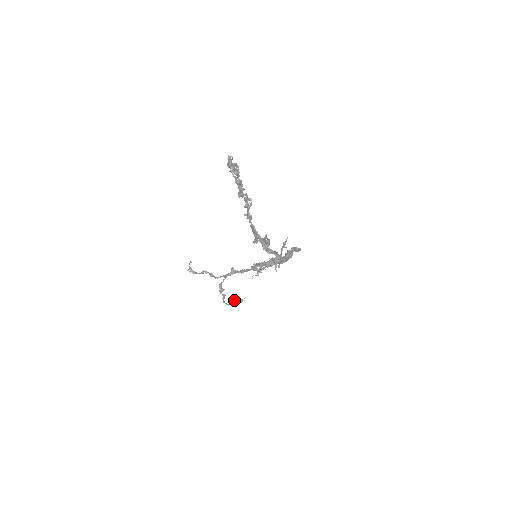
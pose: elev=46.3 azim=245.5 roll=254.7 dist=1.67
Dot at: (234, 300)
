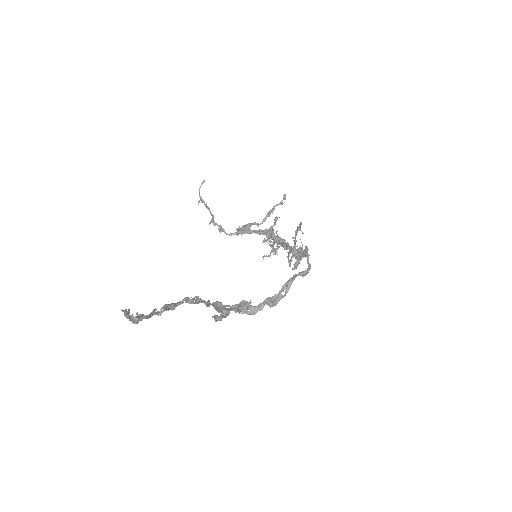
Dot at: (268, 215)
